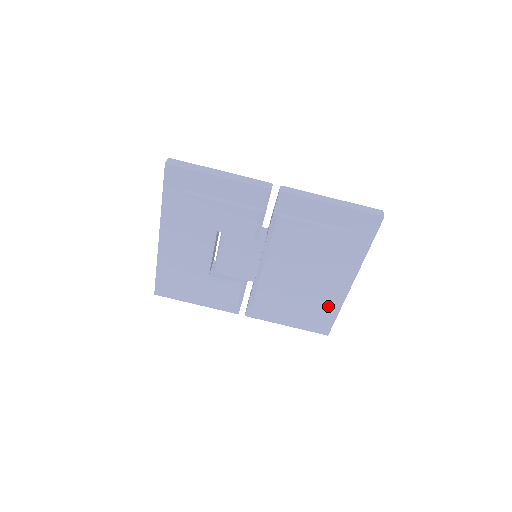
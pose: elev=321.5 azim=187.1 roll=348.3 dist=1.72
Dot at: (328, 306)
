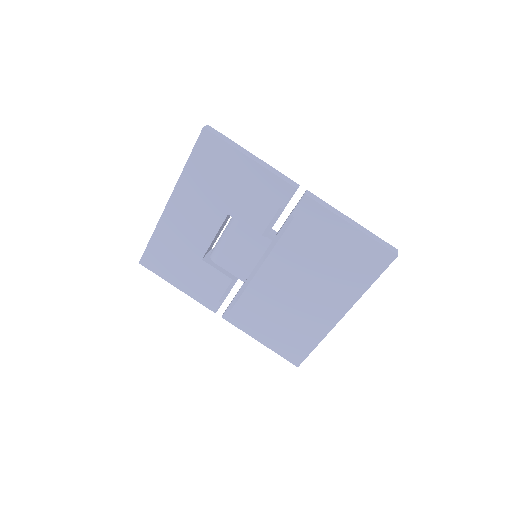
Dot at: (309, 334)
